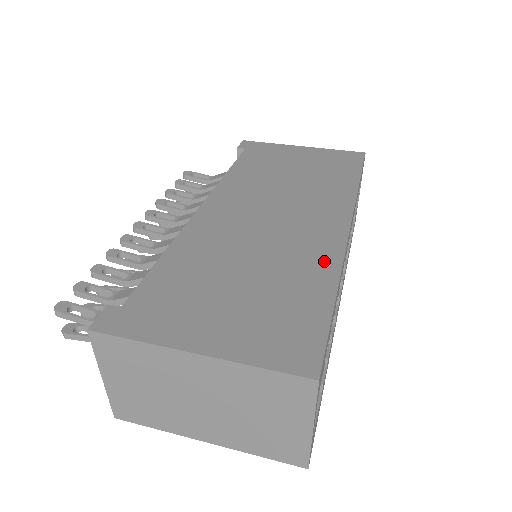
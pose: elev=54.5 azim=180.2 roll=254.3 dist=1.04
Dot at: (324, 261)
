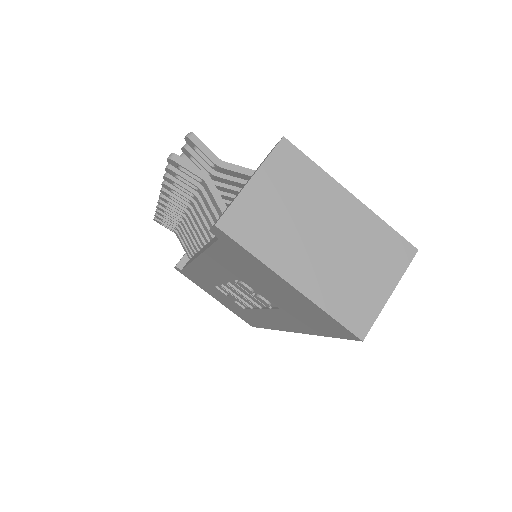
Dot at: occluded
